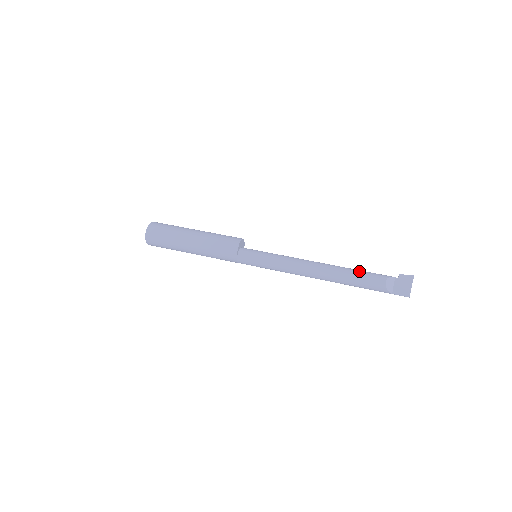
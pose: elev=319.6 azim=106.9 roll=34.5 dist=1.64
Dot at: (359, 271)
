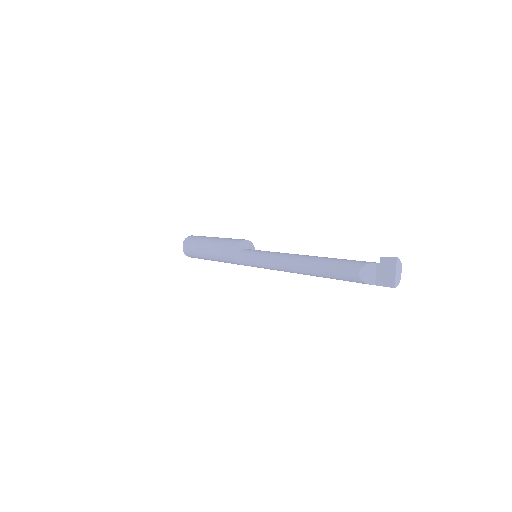
Dot at: (334, 262)
